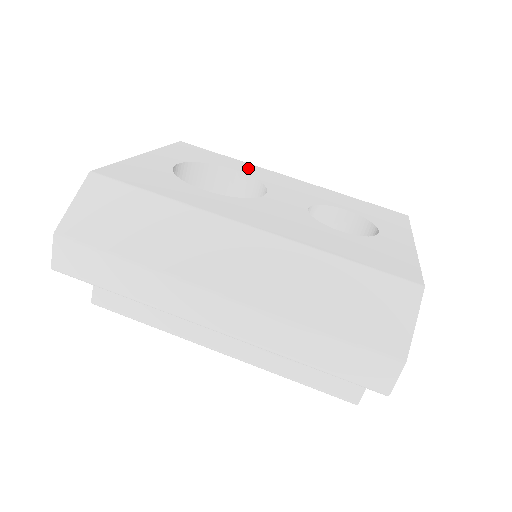
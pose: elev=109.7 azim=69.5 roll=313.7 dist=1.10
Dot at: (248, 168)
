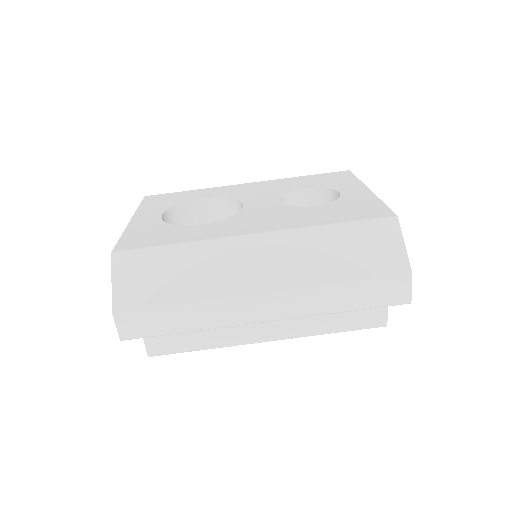
Dot at: (212, 192)
